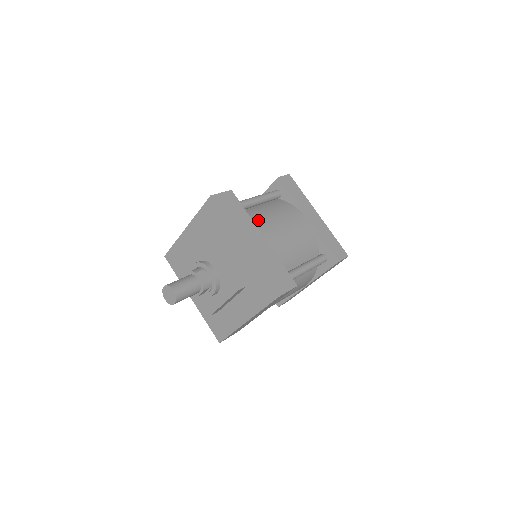
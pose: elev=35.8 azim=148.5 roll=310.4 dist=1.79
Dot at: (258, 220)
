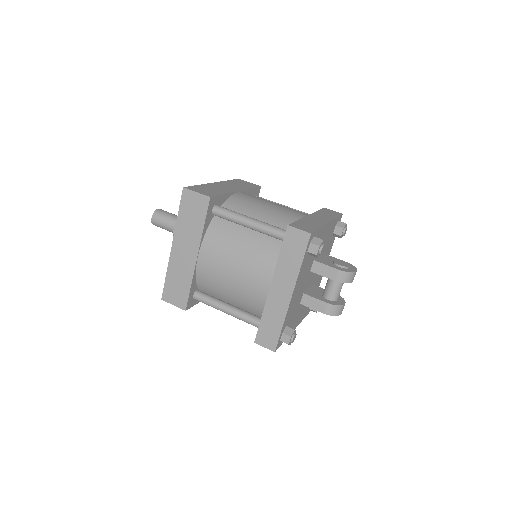
Dot at: (215, 240)
